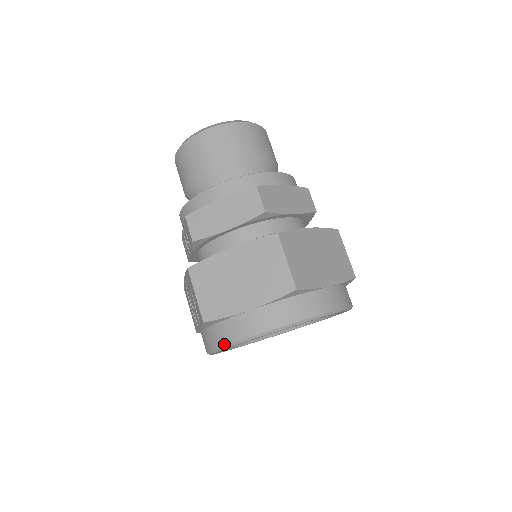
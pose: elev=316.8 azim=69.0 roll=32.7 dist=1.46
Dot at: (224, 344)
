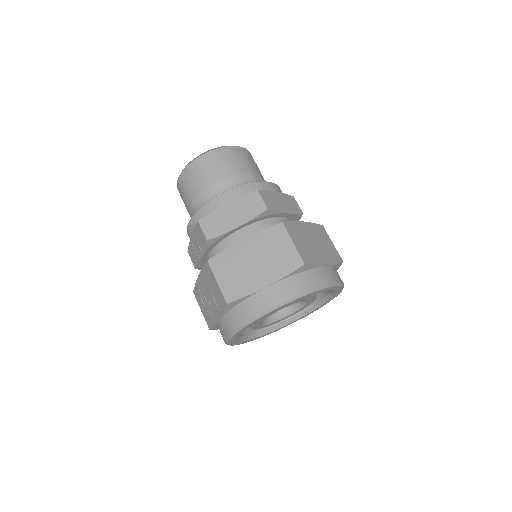
Dot at: (246, 321)
